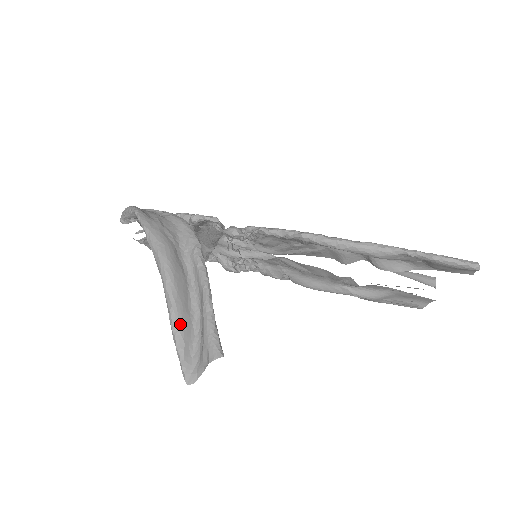
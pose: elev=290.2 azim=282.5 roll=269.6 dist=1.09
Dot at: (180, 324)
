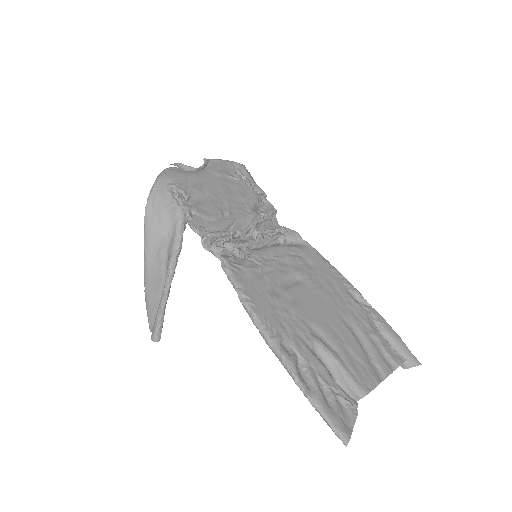
Dot at: (149, 302)
